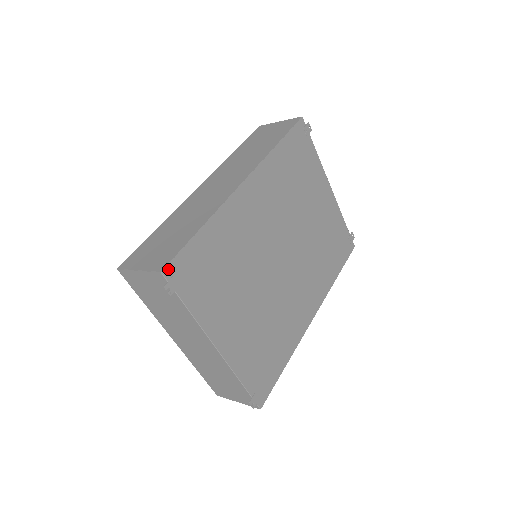
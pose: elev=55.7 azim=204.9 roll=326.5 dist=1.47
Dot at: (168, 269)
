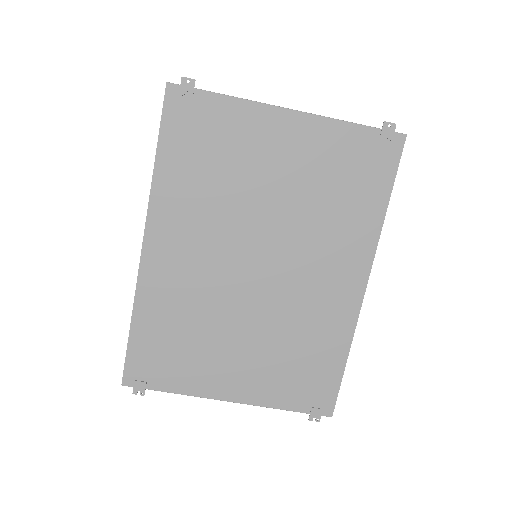
Dot at: (126, 379)
